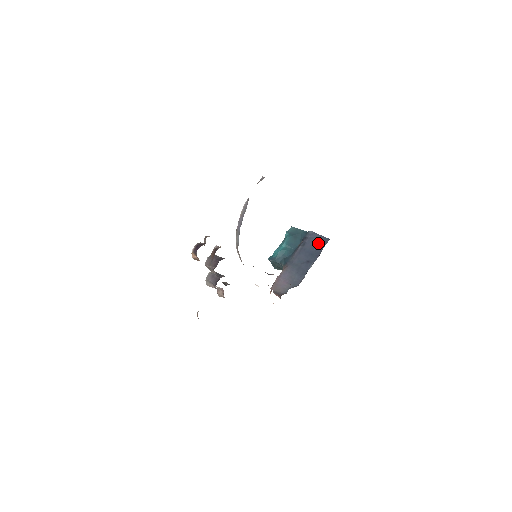
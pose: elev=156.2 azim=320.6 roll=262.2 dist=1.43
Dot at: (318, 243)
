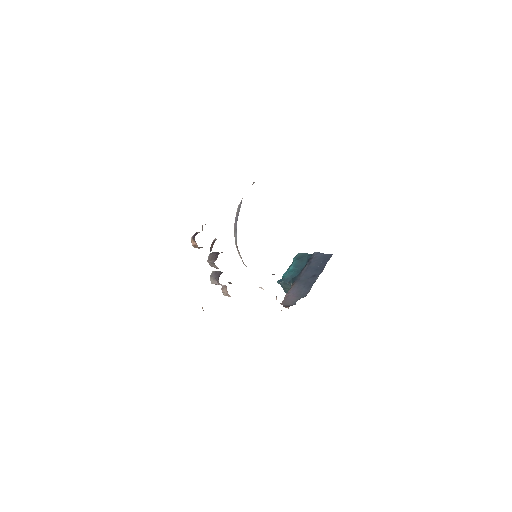
Dot at: (322, 260)
